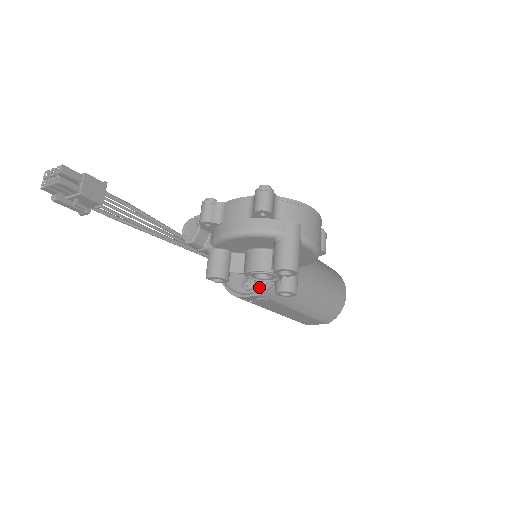
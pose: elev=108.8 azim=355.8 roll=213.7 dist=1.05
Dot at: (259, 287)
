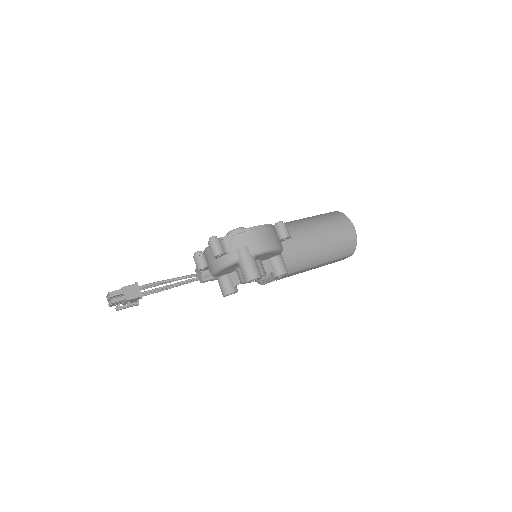
Dot at: (268, 276)
